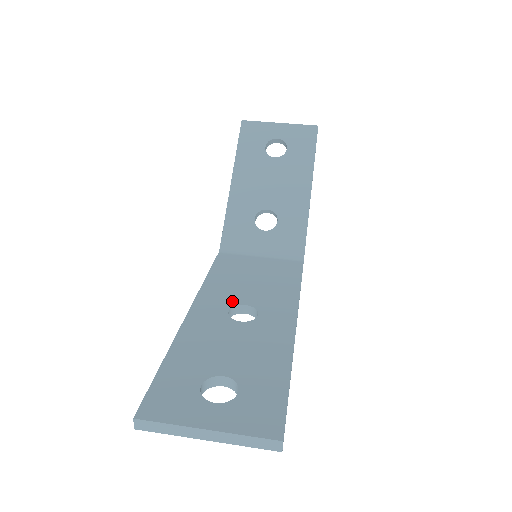
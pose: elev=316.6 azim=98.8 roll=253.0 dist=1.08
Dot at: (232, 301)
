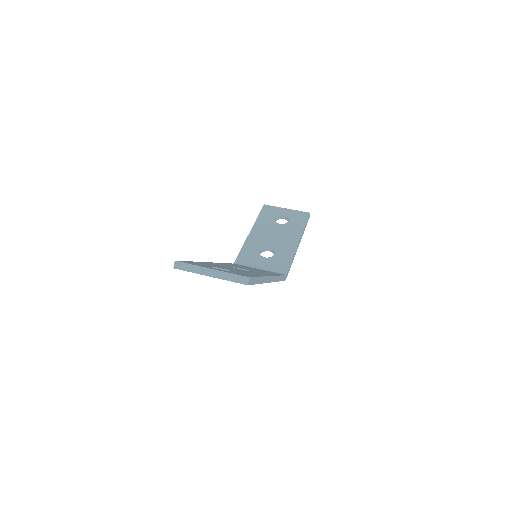
Dot at: (236, 267)
